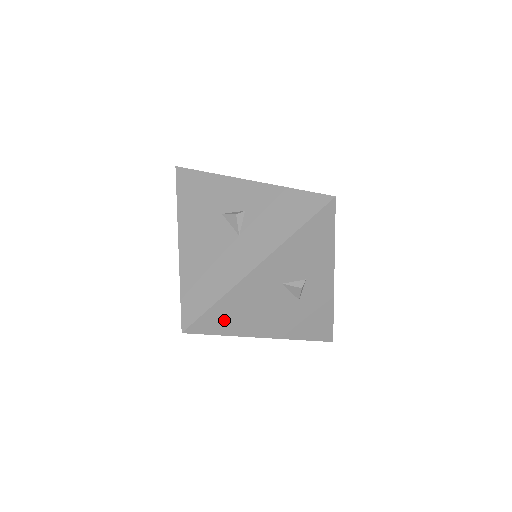
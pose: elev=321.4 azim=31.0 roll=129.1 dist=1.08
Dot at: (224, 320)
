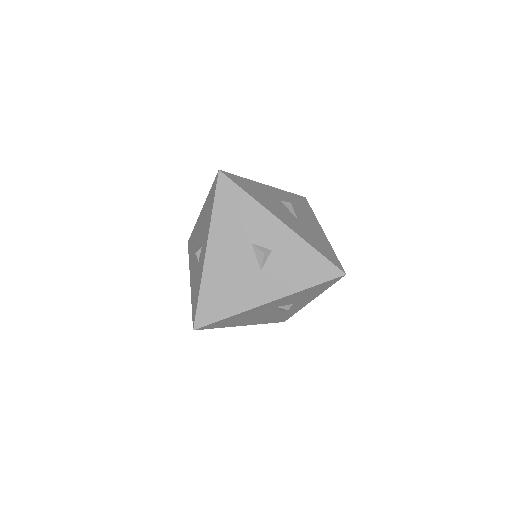
Dot at: (225, 323)
